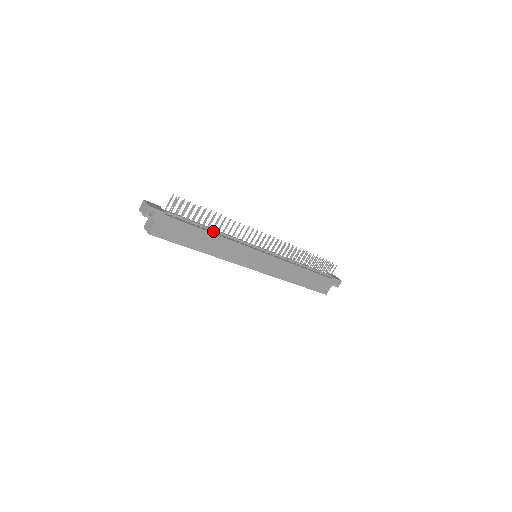
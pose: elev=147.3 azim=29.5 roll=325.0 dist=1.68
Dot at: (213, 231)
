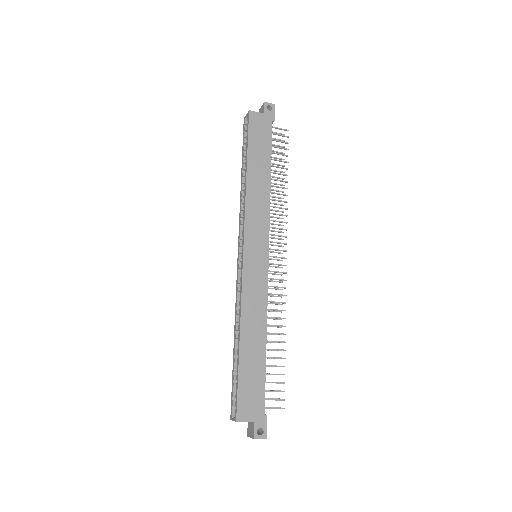
Dot at: occluded
